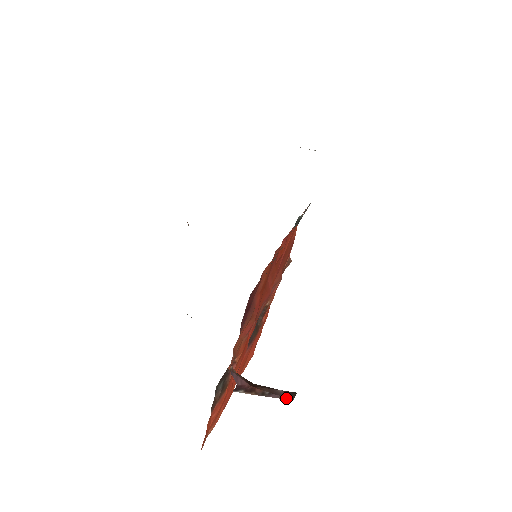
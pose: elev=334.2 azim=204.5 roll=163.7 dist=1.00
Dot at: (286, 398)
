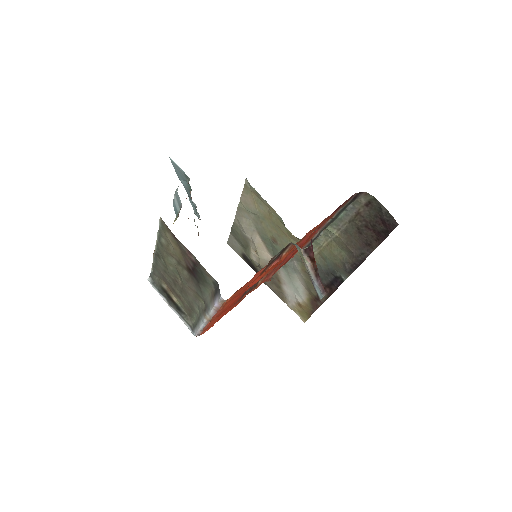
Dot at: occluded
